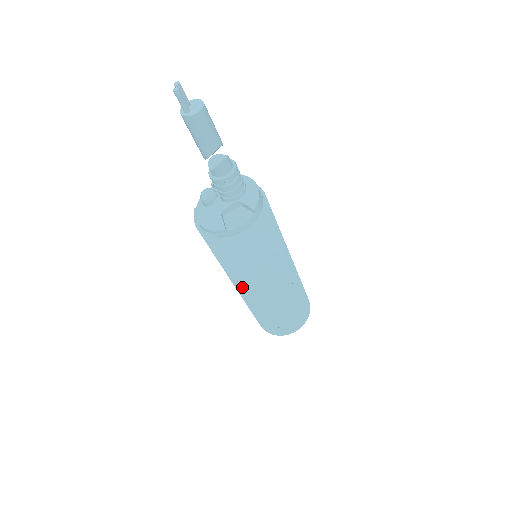
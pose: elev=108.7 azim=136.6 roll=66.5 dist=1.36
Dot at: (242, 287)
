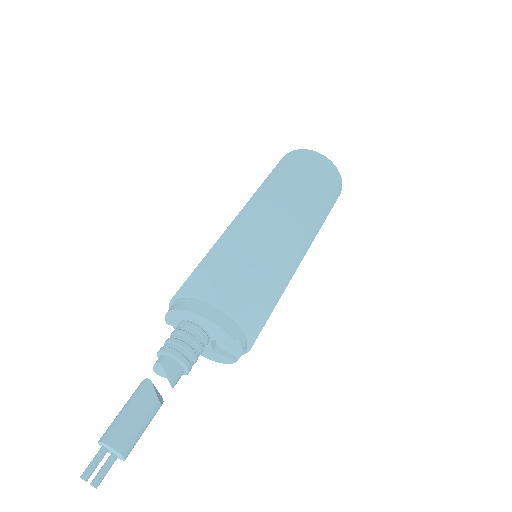
Dot at: occluded
